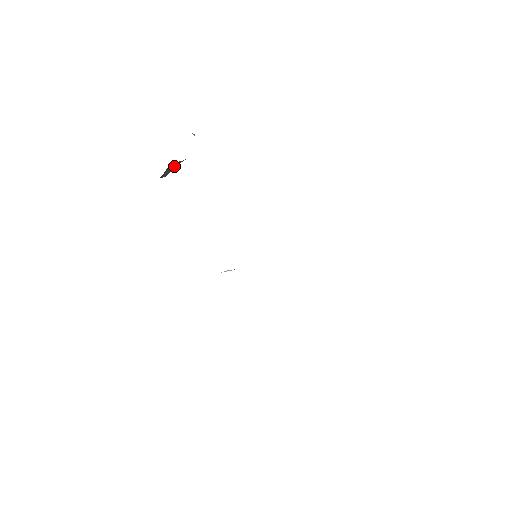
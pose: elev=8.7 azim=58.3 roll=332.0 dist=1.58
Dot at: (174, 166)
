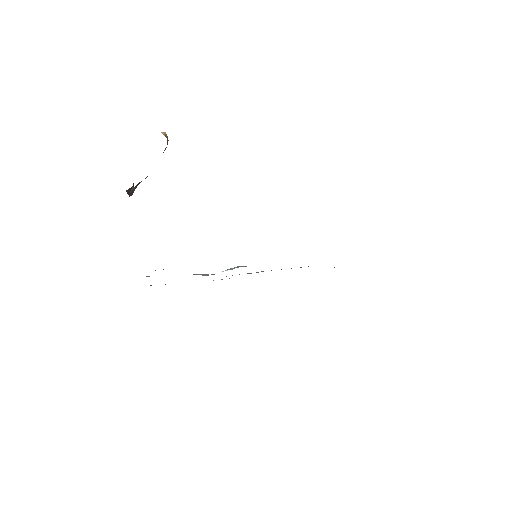
Dot at: (134, 188)
